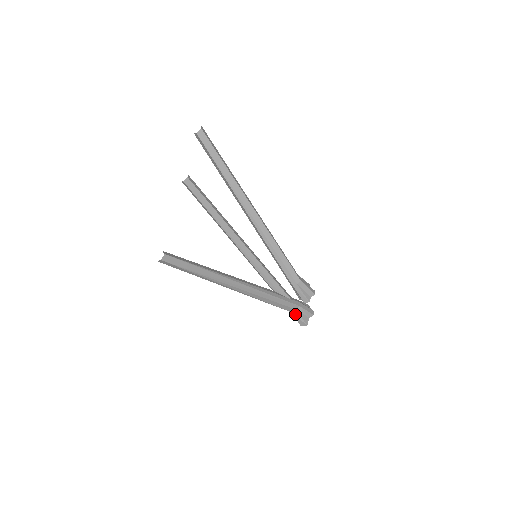
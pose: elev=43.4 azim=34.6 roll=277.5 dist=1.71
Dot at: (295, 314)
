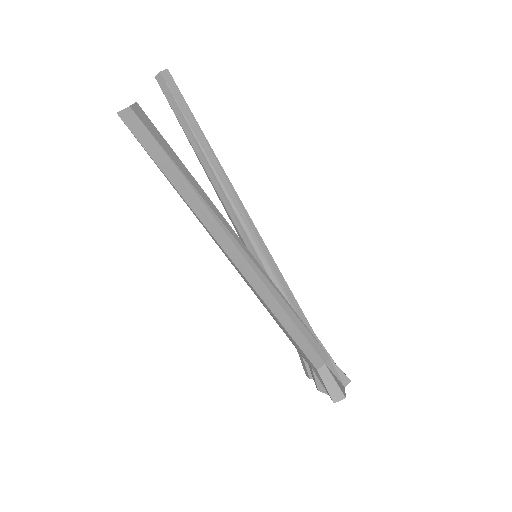
Dot at: (324, 374)
